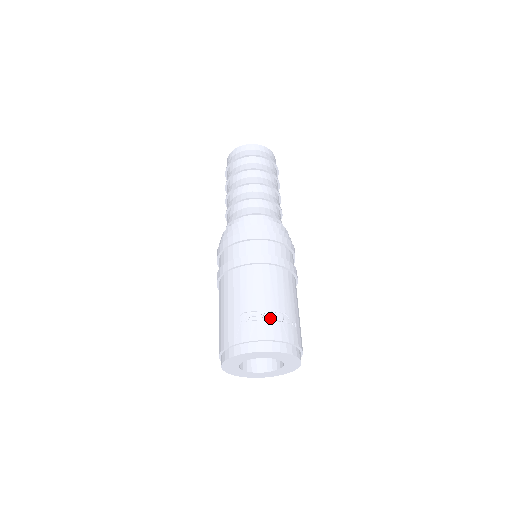
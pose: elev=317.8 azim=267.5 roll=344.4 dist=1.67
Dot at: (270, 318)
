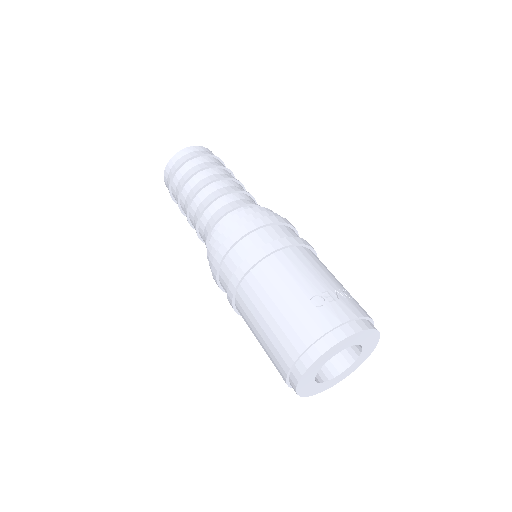
Dot at: (342, 296)
